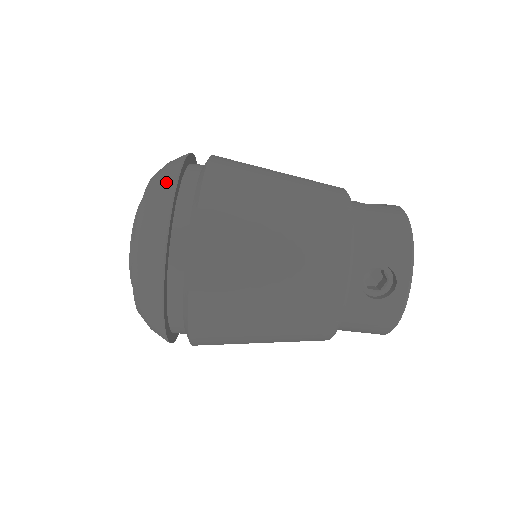
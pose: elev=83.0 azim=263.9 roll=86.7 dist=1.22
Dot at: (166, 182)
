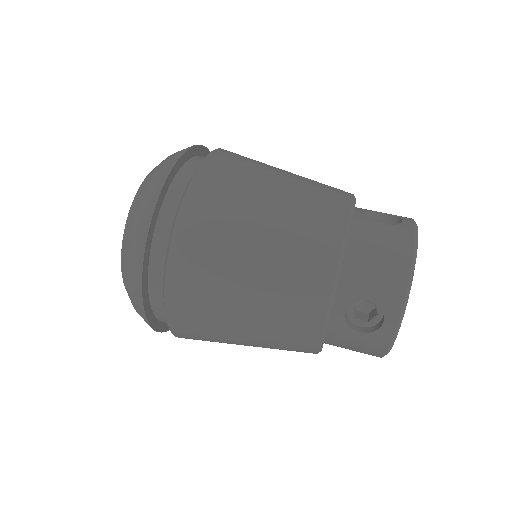
Dot at: occluded
